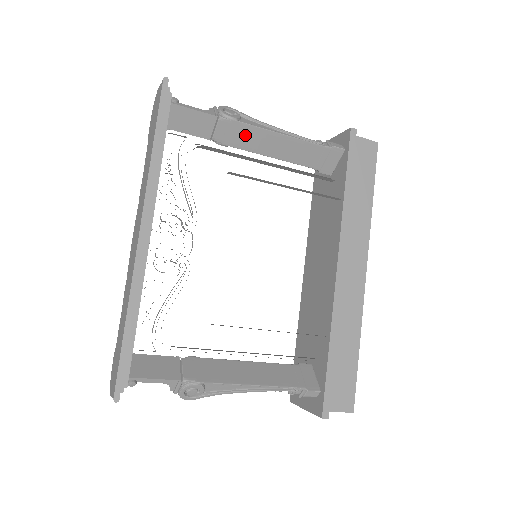
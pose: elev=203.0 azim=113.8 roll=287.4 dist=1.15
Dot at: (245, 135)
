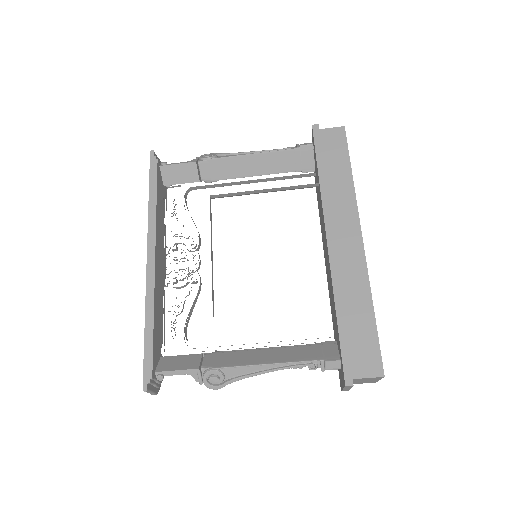
Dot at: (224, 167)
